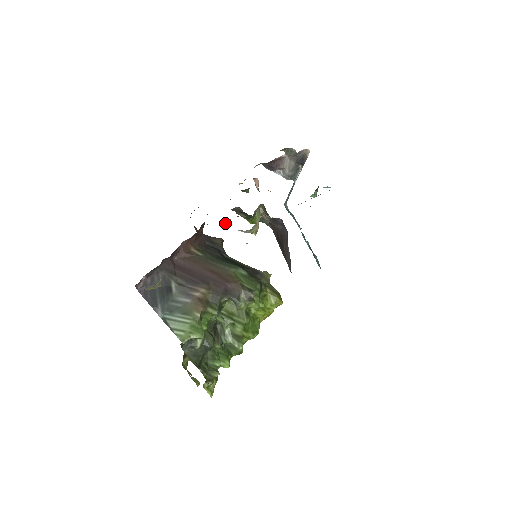
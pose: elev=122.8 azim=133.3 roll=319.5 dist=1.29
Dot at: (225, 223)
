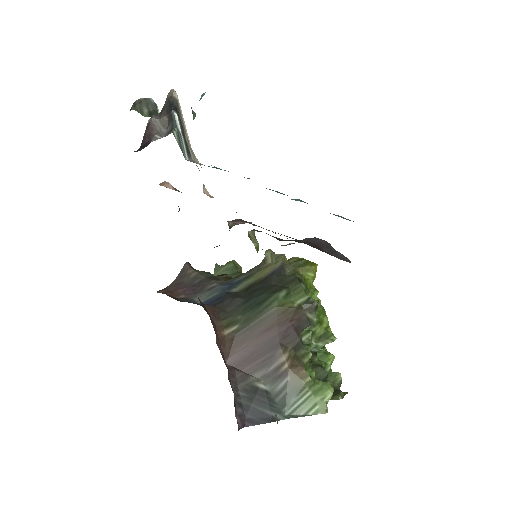
Dot at: occluded
